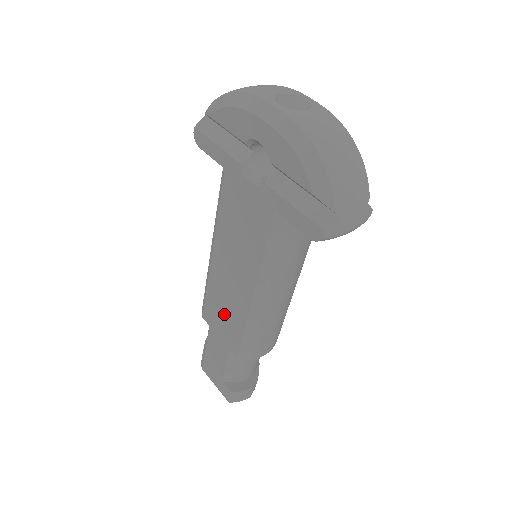
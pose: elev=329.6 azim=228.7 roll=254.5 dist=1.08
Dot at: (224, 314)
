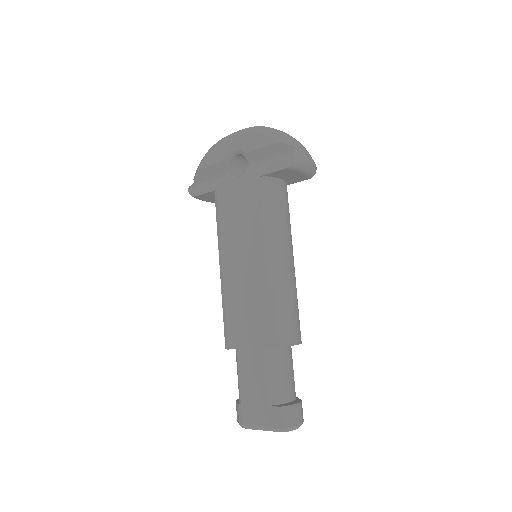
Dot at: (247, 314)
